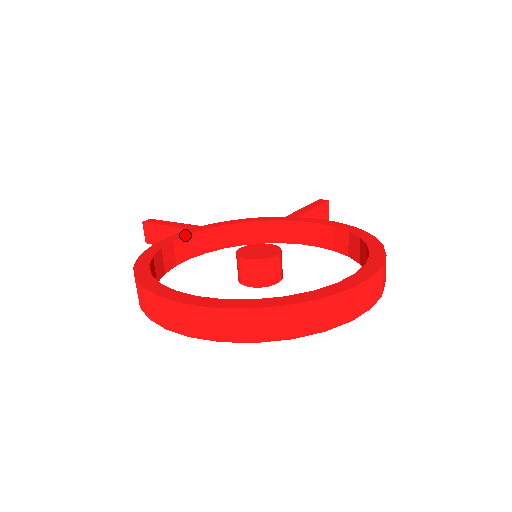
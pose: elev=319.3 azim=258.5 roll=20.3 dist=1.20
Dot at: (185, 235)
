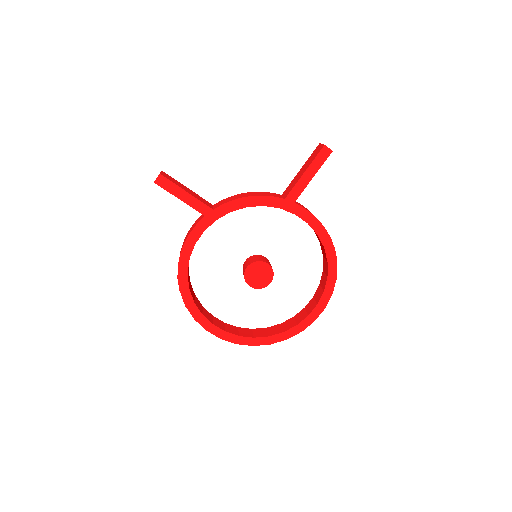
Dot at: occluded
